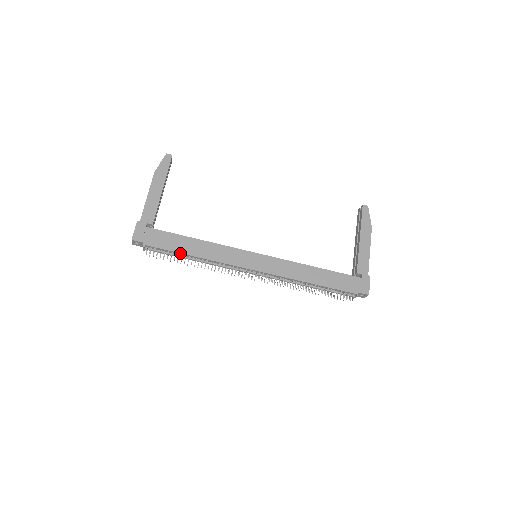
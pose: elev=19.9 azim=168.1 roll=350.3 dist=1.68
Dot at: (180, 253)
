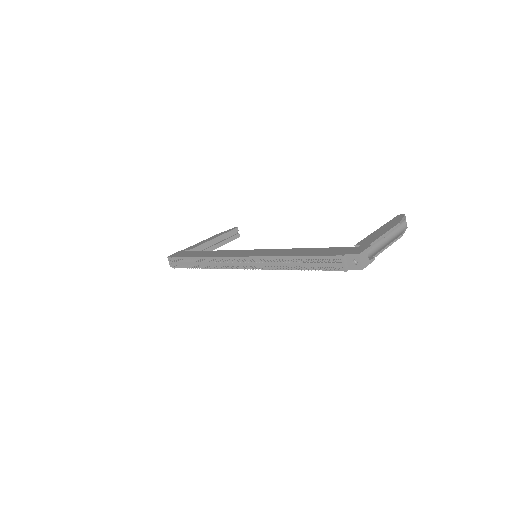
Dot at: (192, 257)
